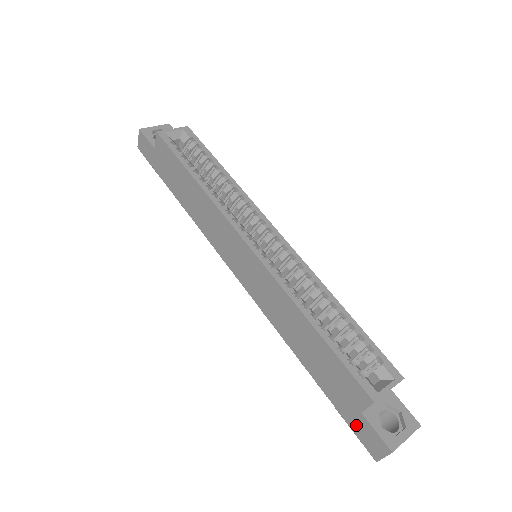
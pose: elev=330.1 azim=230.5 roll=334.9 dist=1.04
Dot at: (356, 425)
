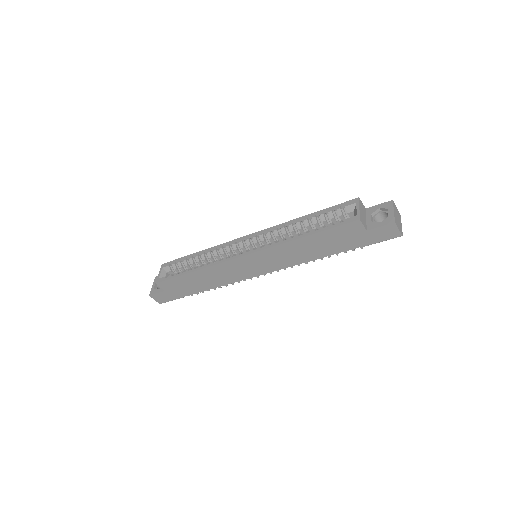
Dot at: (375, 238)
